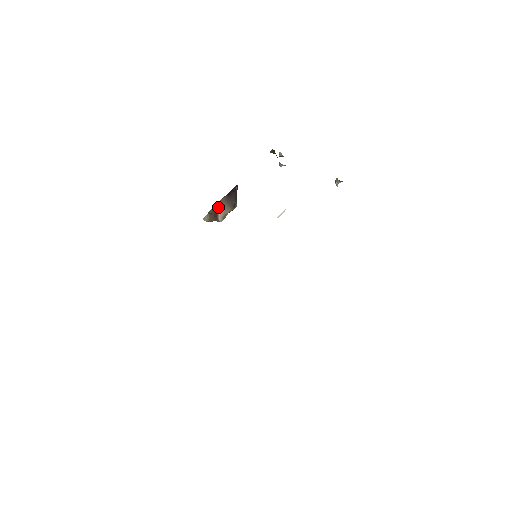
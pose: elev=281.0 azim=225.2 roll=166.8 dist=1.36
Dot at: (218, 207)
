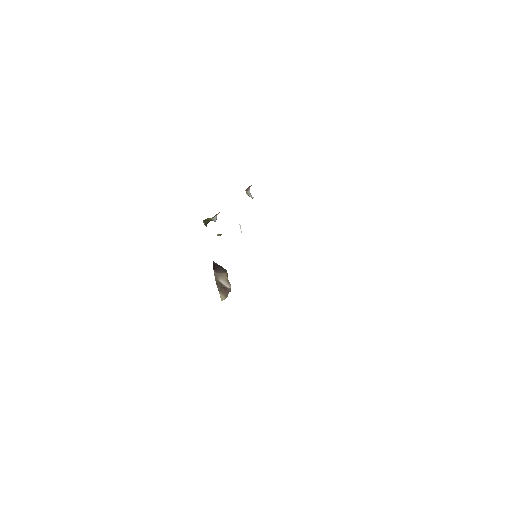
Dot at: (218, 280)
